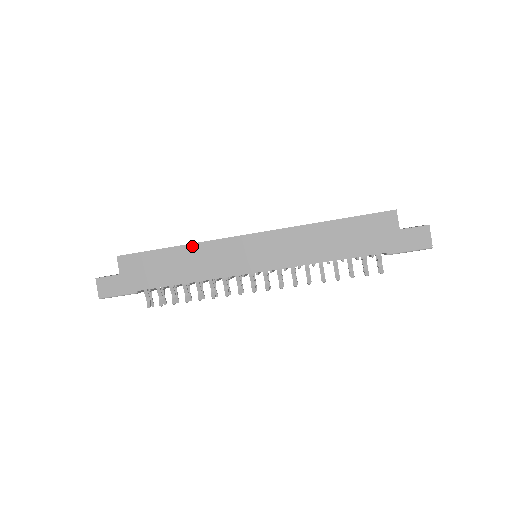
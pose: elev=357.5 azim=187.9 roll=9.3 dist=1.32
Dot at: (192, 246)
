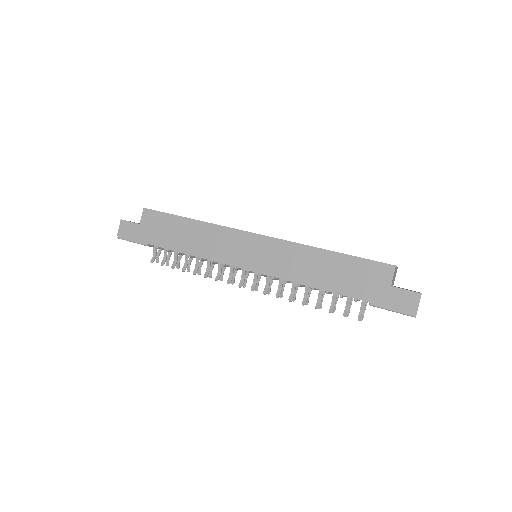
Dot at: (204, 224)
